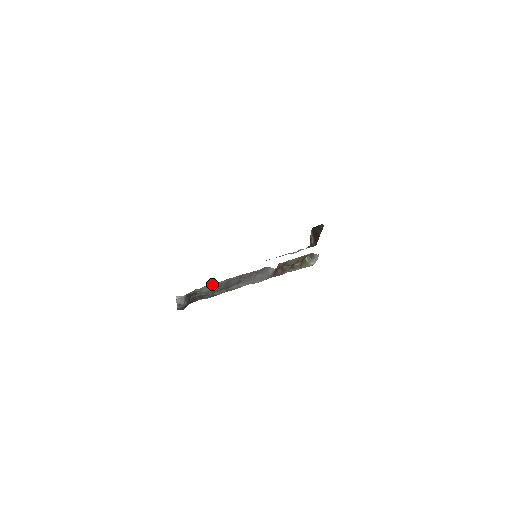
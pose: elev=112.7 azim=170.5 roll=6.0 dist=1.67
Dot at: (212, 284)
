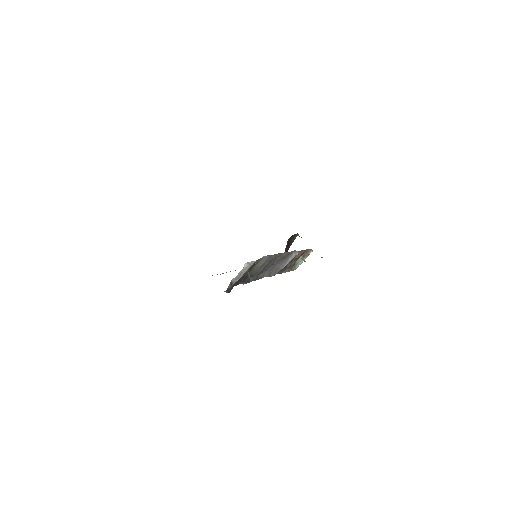
Dot at: (268, 256)
